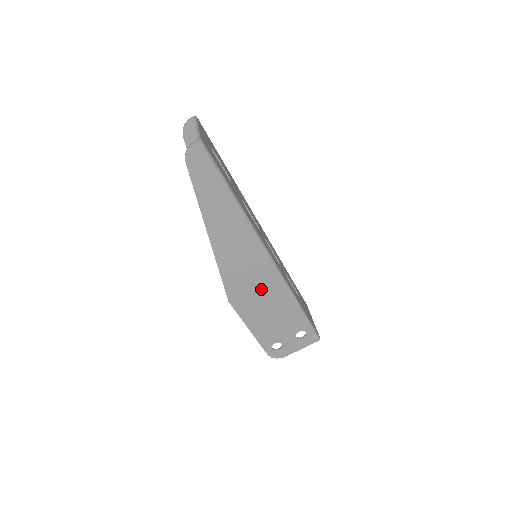
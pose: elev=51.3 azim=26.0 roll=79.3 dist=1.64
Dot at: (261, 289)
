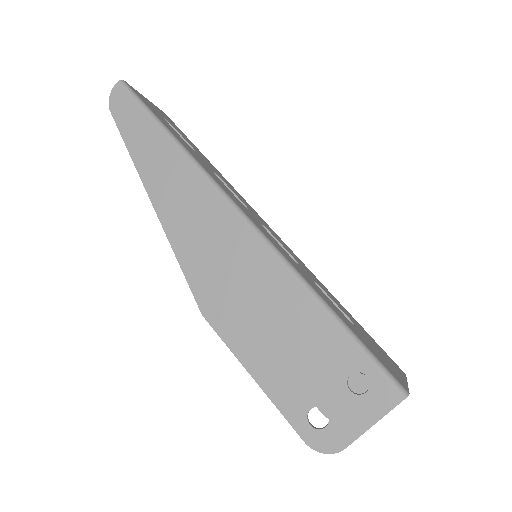
Dot at: (248, 281)
